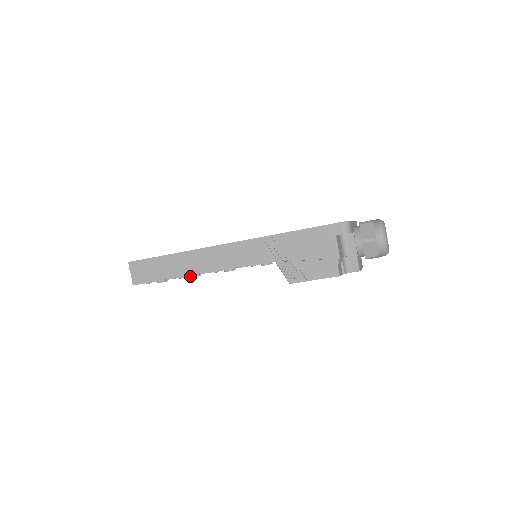
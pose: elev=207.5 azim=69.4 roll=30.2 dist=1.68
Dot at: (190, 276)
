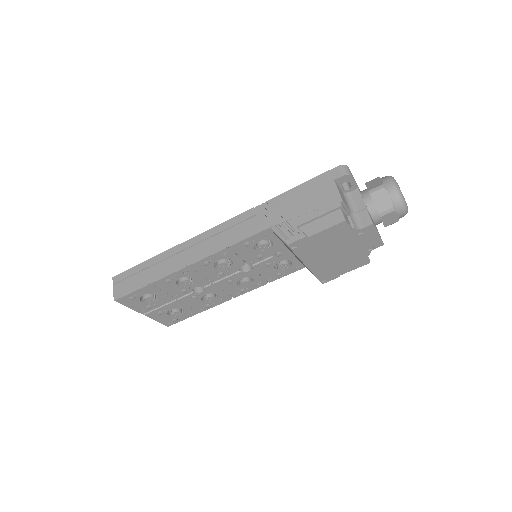
Dot at: (179, 281)
